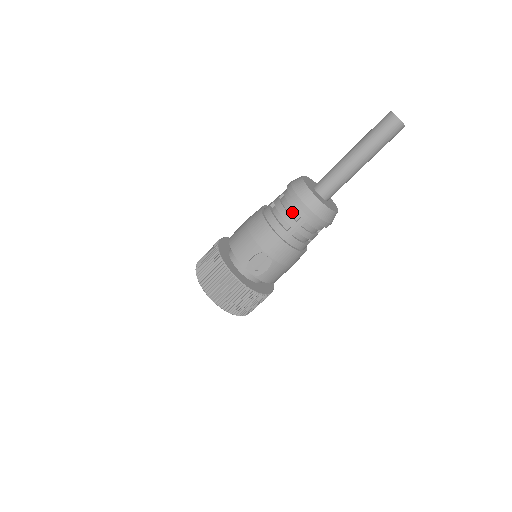
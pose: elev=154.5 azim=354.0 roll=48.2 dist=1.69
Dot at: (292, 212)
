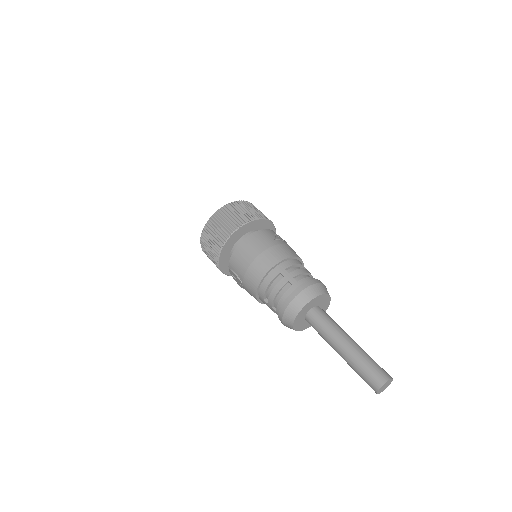
Dot at: (277, 302)
